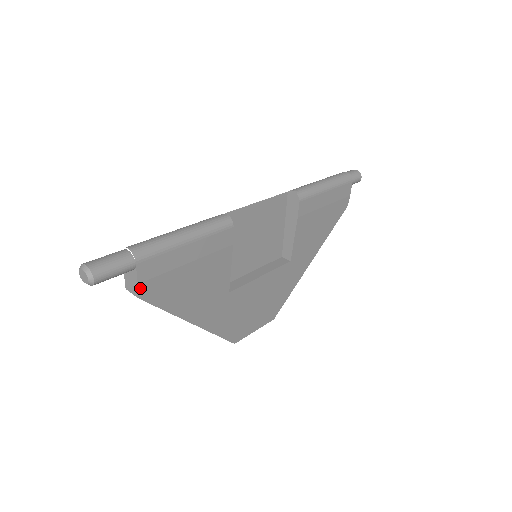
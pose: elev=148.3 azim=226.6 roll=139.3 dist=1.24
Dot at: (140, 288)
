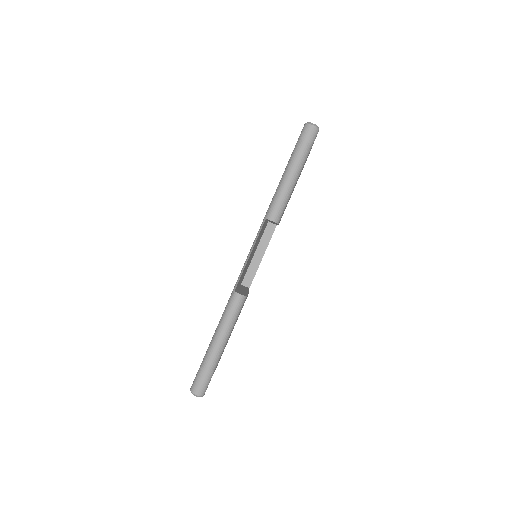
Dot at: occluded
